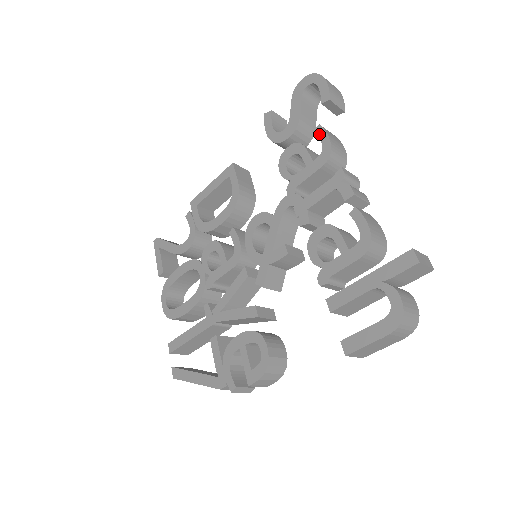
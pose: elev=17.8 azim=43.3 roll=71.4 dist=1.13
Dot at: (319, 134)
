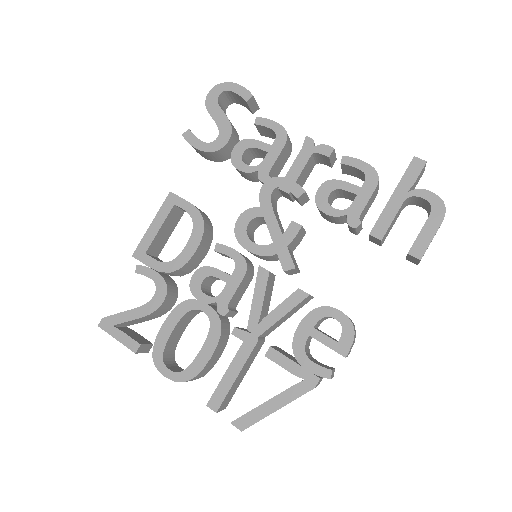
Dot at: (262, 123)
